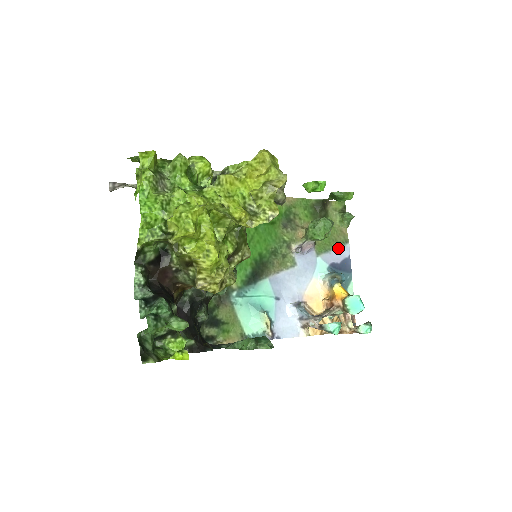
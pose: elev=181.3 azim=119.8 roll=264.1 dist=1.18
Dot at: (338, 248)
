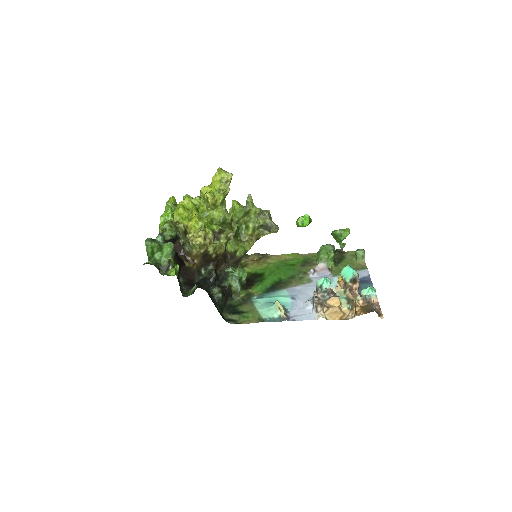
Dot at: occluded
